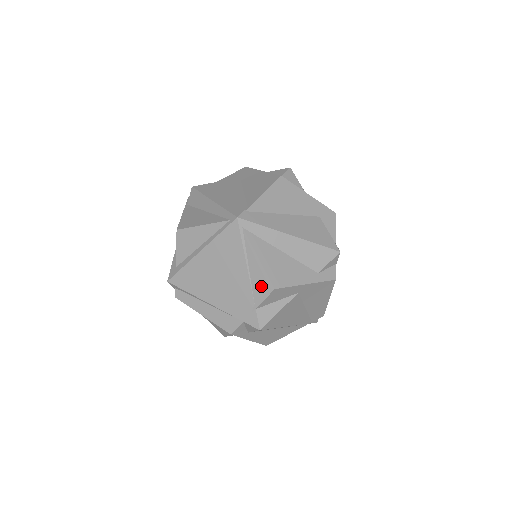
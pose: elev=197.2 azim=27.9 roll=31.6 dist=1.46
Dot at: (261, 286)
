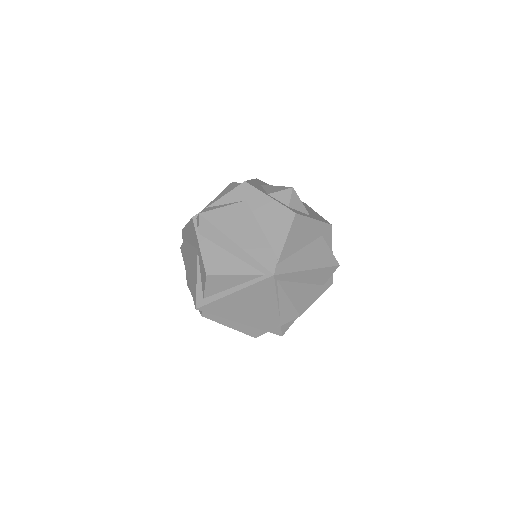
Dot at: (288, 314)
